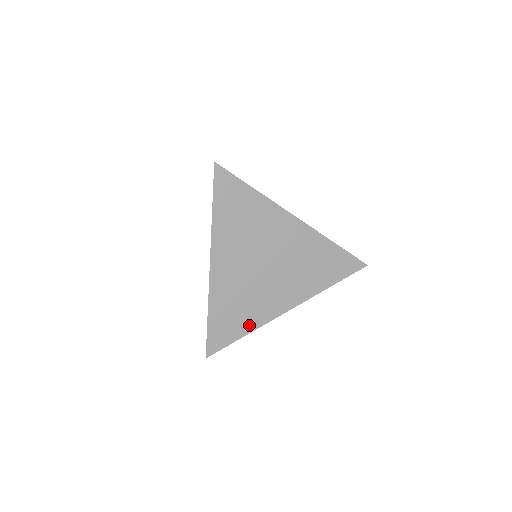
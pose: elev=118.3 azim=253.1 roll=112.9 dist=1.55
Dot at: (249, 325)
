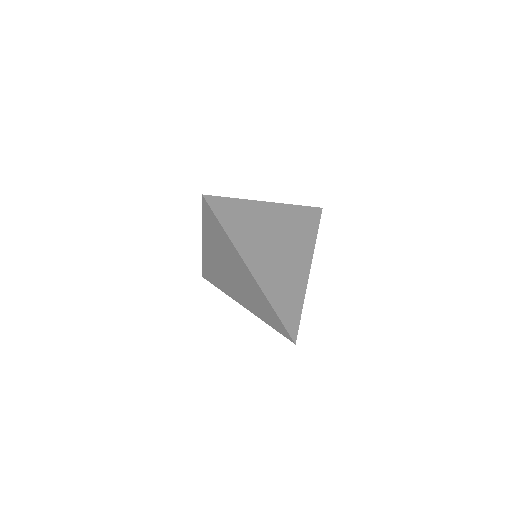
Dot at: (222, 288)
